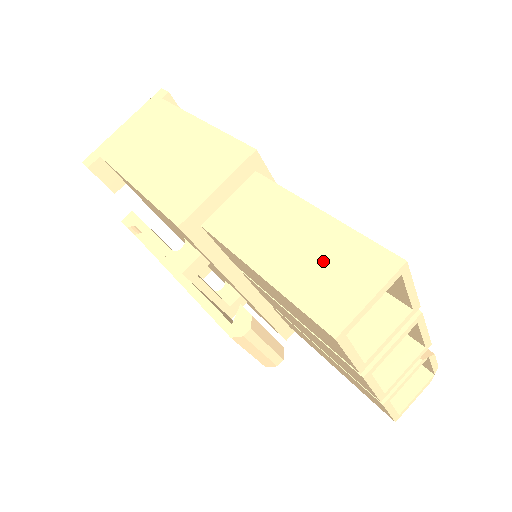
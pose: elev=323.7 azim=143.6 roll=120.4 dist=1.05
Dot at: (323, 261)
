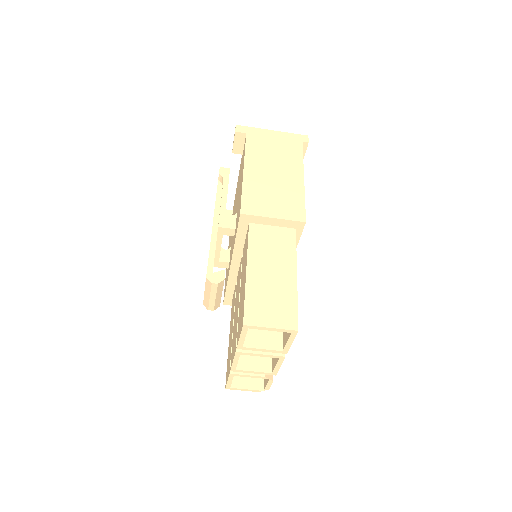
Dot at: (273, 295)
